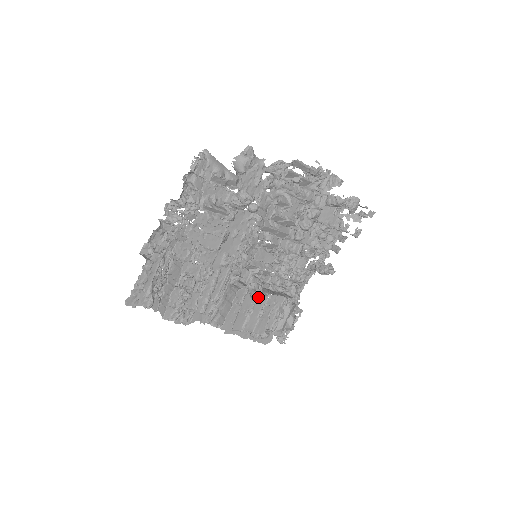
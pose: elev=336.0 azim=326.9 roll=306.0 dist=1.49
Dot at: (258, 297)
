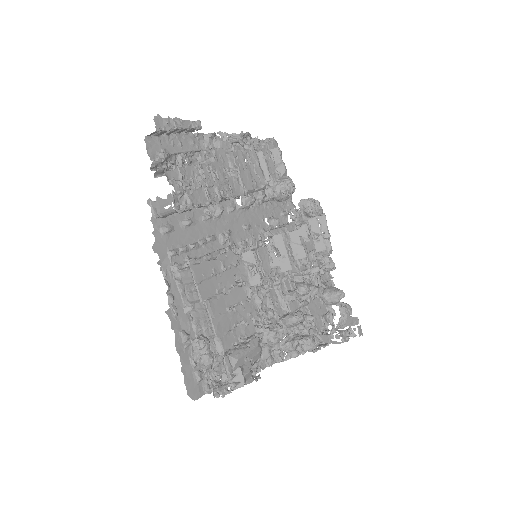
Dot at: (240, 286)
